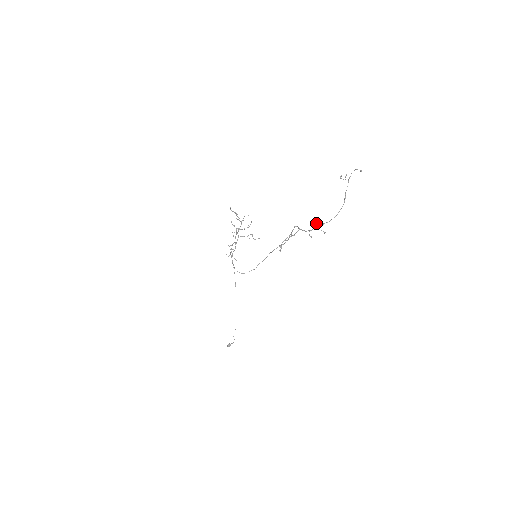
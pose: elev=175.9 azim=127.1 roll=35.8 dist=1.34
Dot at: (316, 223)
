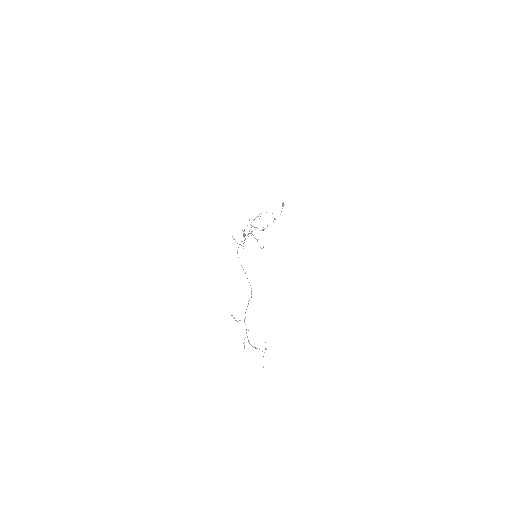
Dot at: occluded
